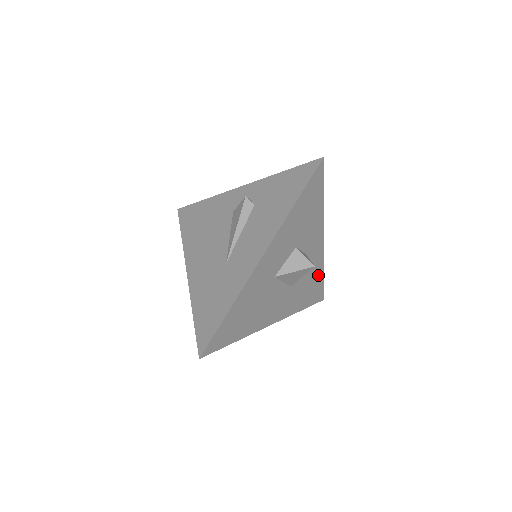
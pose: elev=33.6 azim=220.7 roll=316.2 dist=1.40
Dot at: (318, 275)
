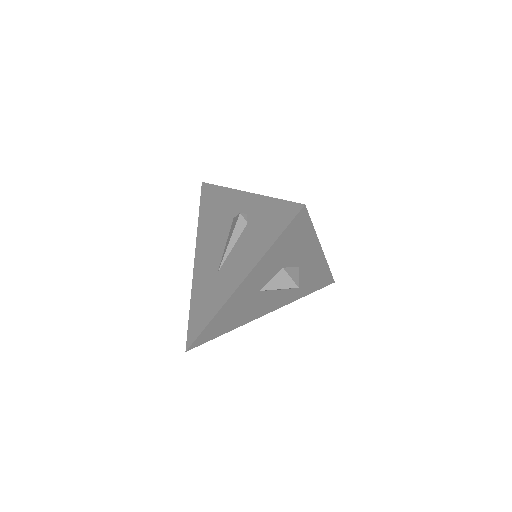
Dot at: (321, 272)
